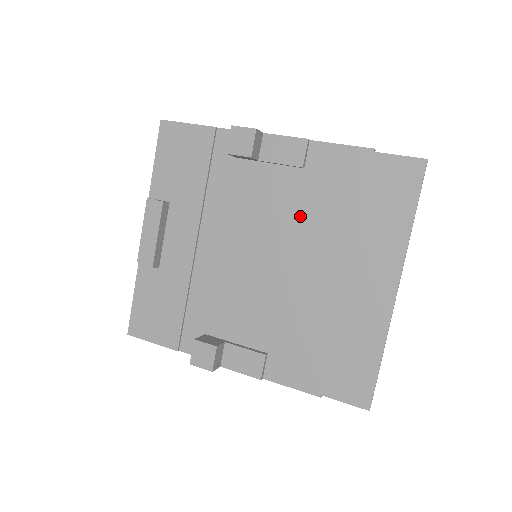
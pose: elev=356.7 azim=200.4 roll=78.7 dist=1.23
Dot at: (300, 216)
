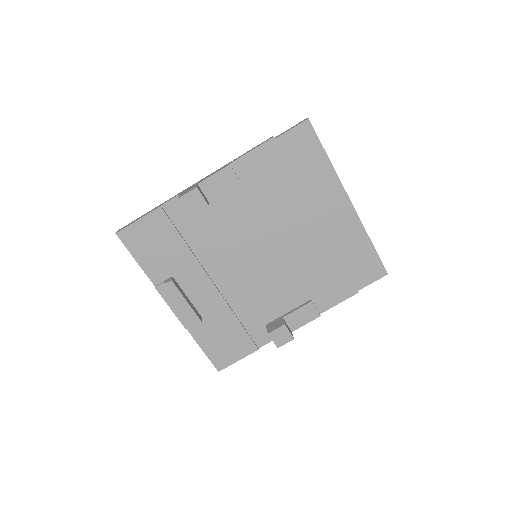
Dot at: (263, 211)
